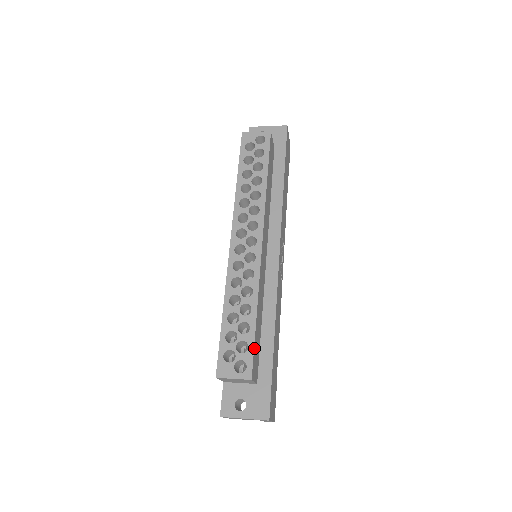
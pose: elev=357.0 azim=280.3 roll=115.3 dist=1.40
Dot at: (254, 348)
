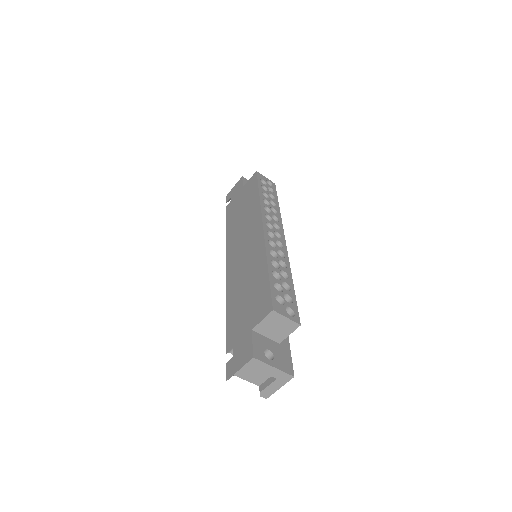
Dot at: (295, 304)
